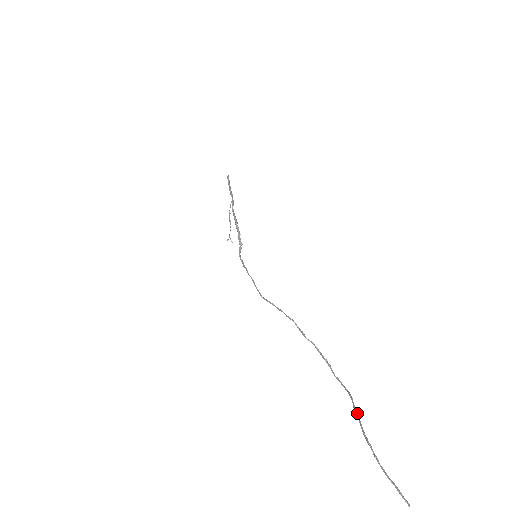
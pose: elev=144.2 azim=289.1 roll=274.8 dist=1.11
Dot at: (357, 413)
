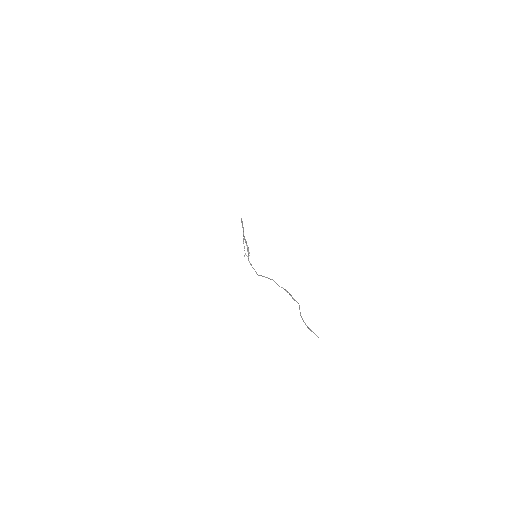
Dot at: occluded
